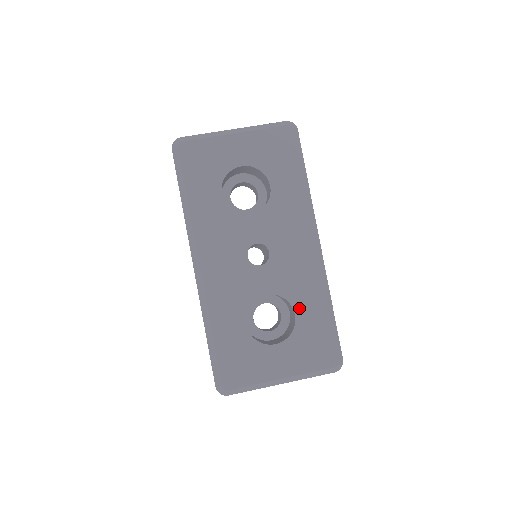
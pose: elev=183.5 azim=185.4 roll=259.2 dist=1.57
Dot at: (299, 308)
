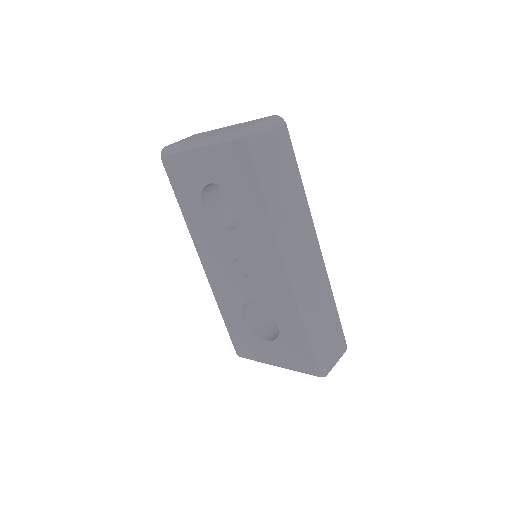
Dot at: (280, 321)
